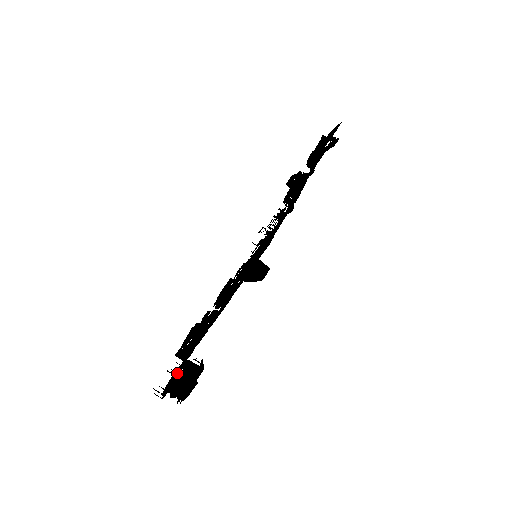
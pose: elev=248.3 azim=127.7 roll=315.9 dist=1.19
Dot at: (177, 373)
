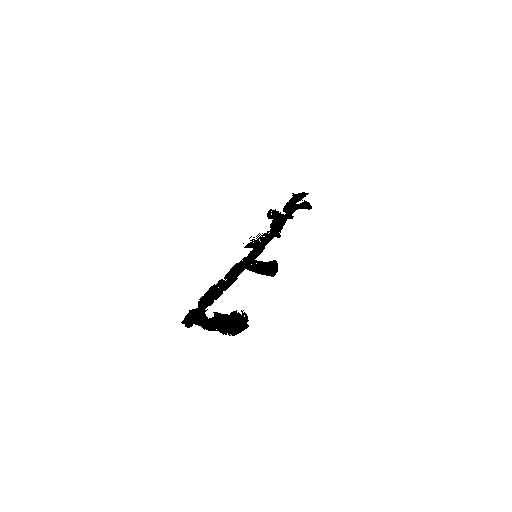
Dot at: (202, 314)
